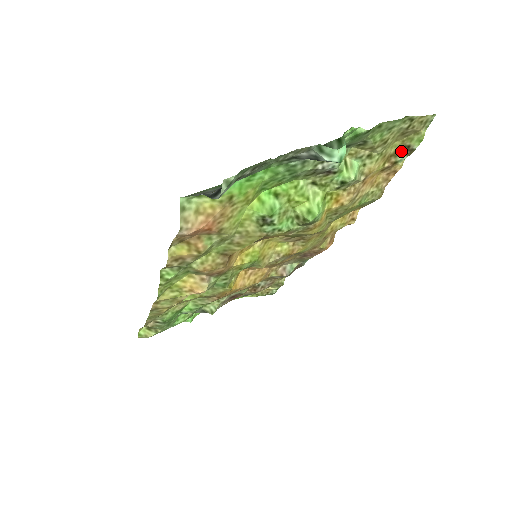
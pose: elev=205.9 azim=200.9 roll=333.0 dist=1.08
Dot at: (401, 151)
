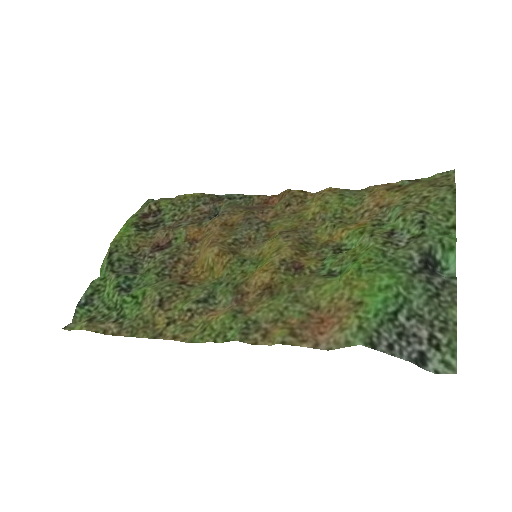
Dot at: (413, 183)
